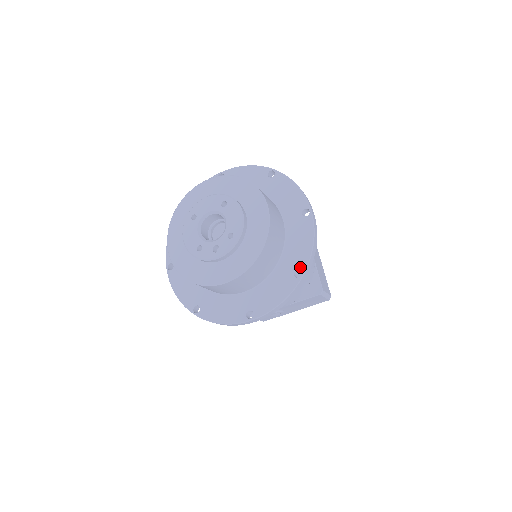
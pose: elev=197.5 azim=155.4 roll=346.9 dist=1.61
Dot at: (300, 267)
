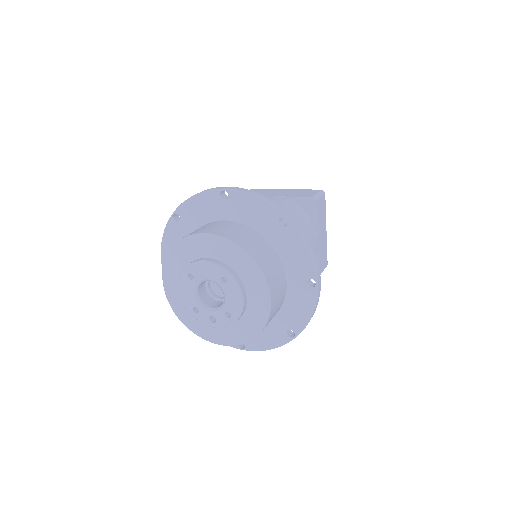
Dot at: (294, 330)
